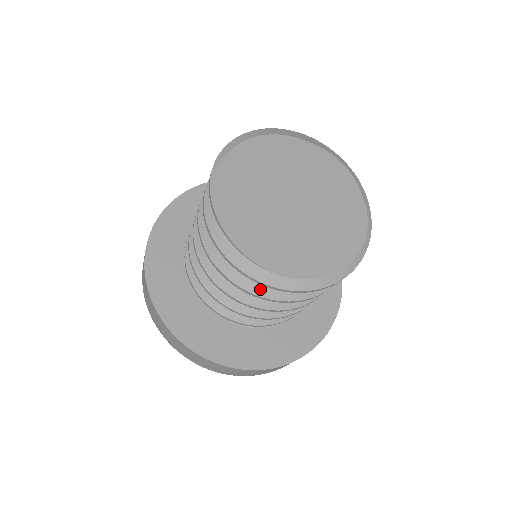
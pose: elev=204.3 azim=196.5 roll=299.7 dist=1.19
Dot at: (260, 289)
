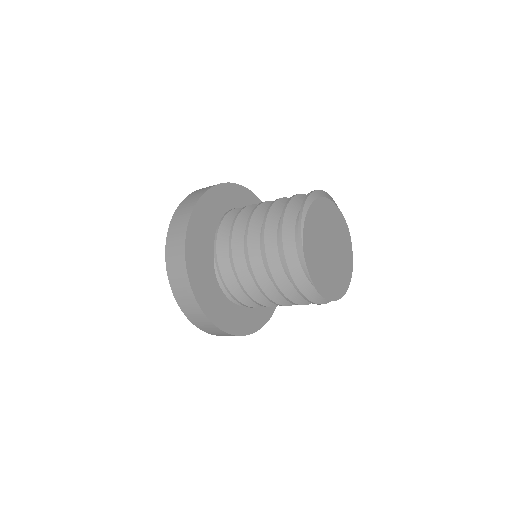
Dot at: (291, 295)
